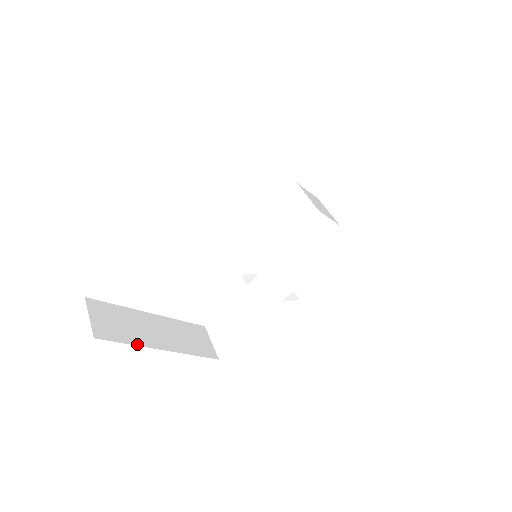
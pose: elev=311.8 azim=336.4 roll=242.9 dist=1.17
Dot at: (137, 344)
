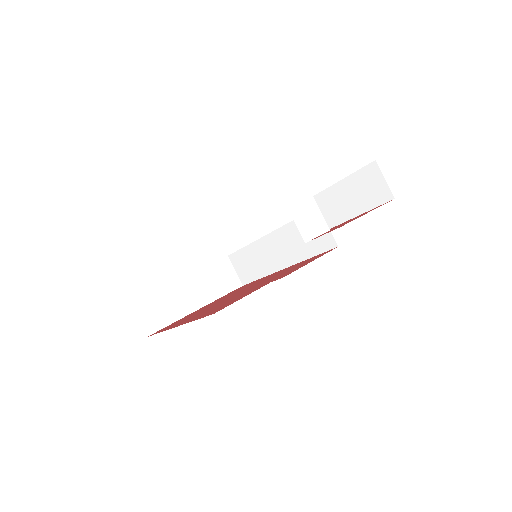
Dot at: (178, 319)
